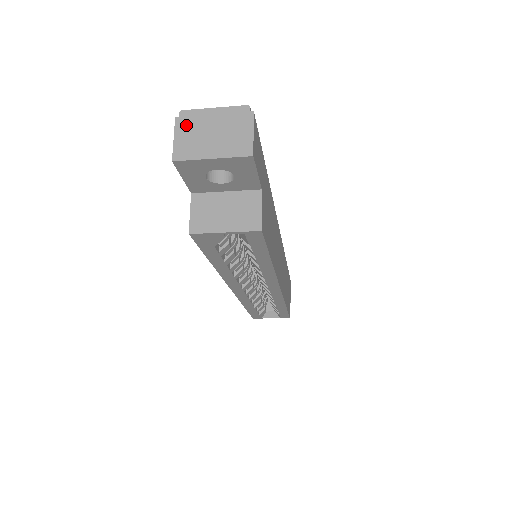
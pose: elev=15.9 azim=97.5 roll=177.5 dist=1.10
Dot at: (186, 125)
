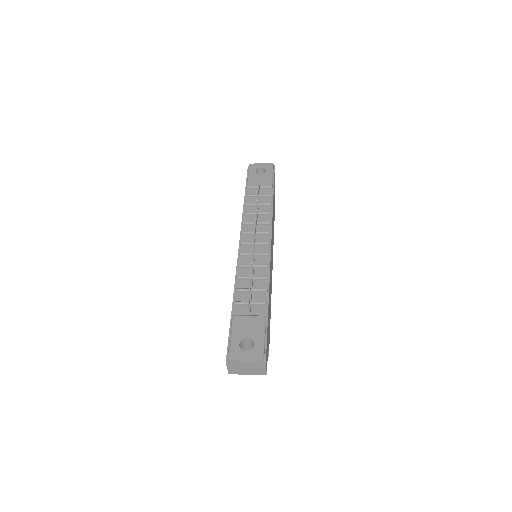
Dot at: (232, 365)
